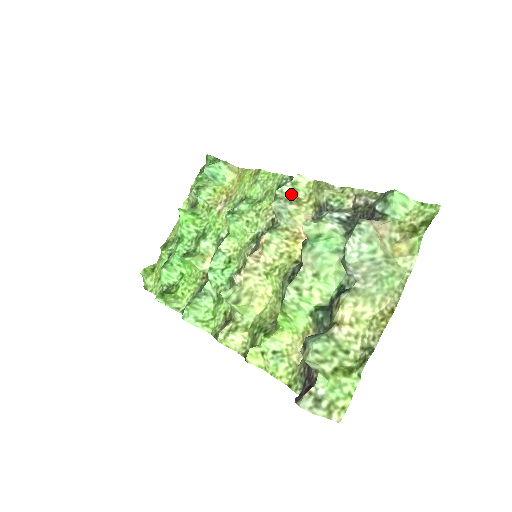
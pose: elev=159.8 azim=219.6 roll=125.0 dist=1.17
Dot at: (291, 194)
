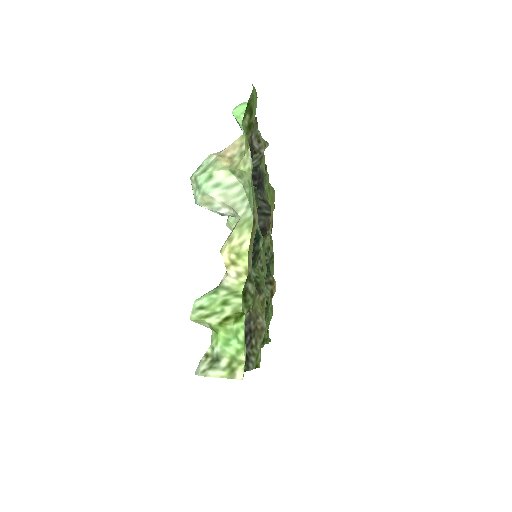
Dot at: occluded
